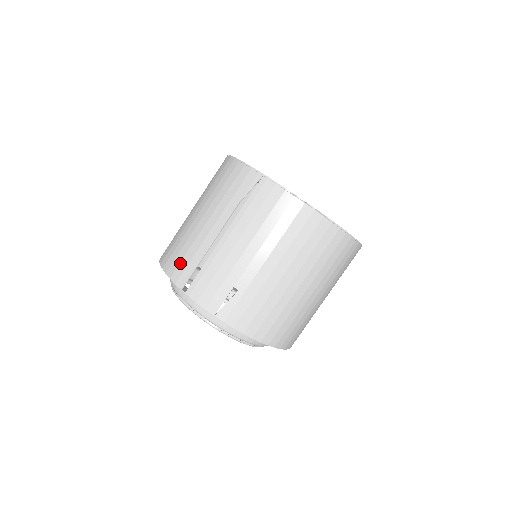
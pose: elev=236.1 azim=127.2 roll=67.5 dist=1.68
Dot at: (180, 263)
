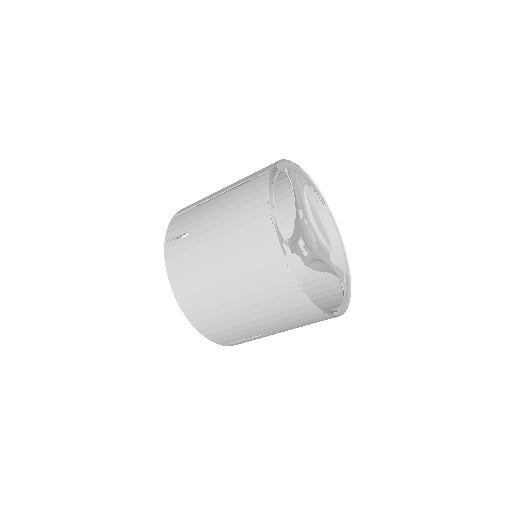
Dot at: (193, 203)
